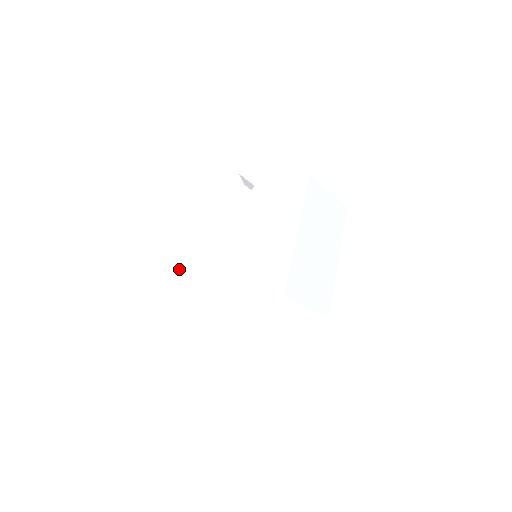
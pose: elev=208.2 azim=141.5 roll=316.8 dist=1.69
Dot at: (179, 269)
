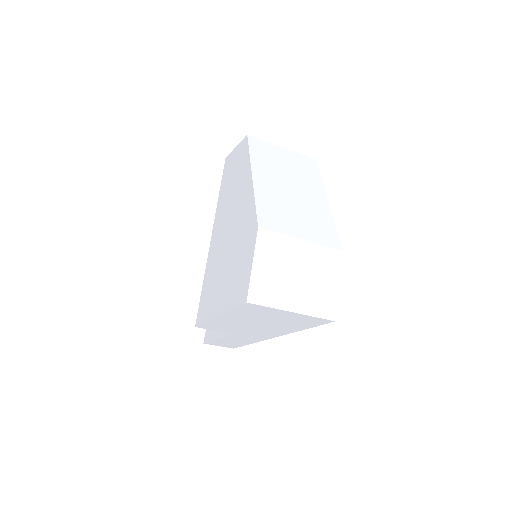
Dot at: (208, 332)
